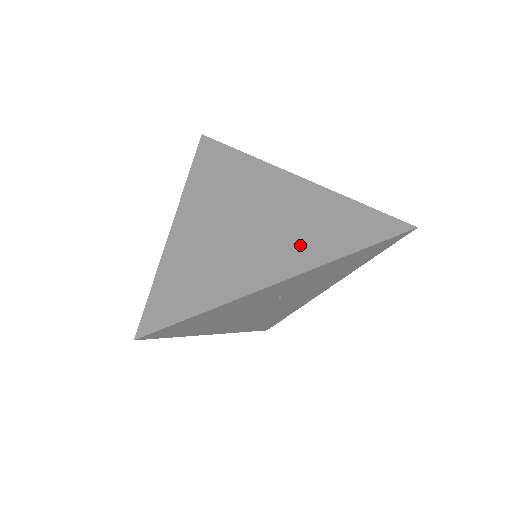
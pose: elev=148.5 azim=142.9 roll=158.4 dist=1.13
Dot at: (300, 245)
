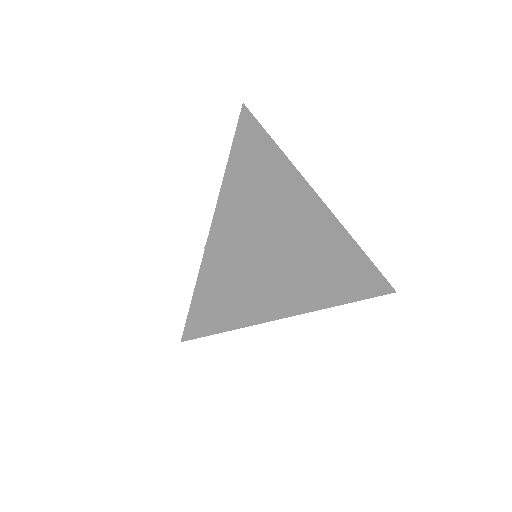
Dot at: (322, 279)
